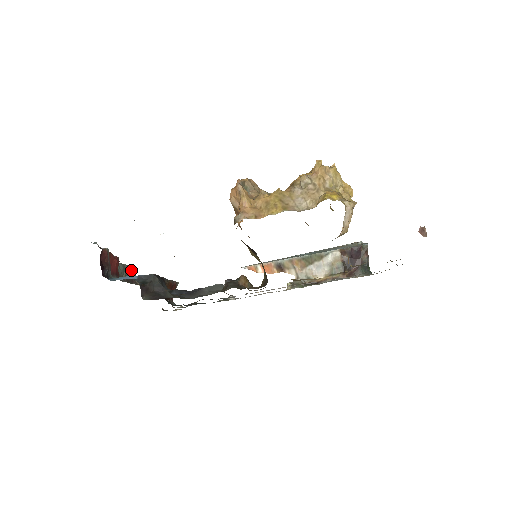
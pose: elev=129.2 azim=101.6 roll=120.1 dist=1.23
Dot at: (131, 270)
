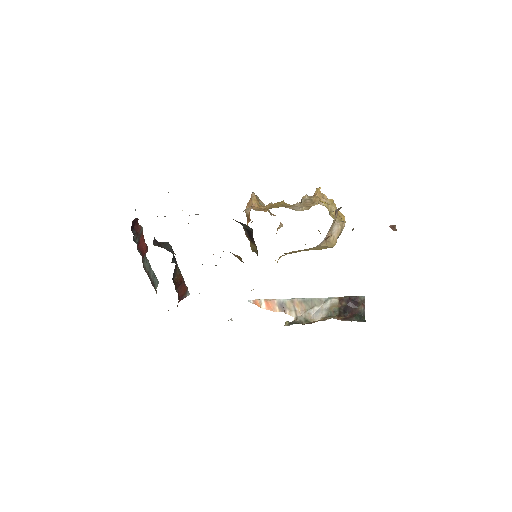
Dot at: (155, 278)
